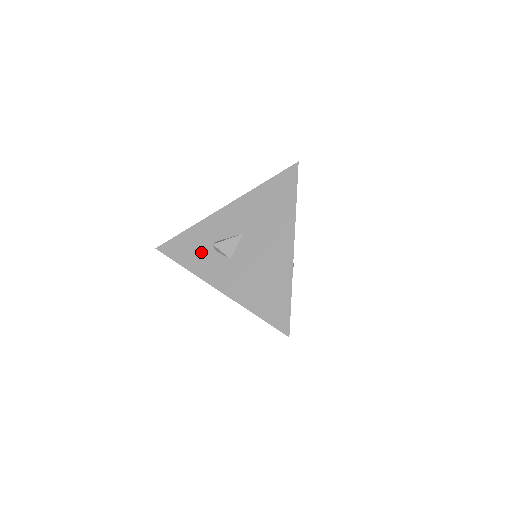
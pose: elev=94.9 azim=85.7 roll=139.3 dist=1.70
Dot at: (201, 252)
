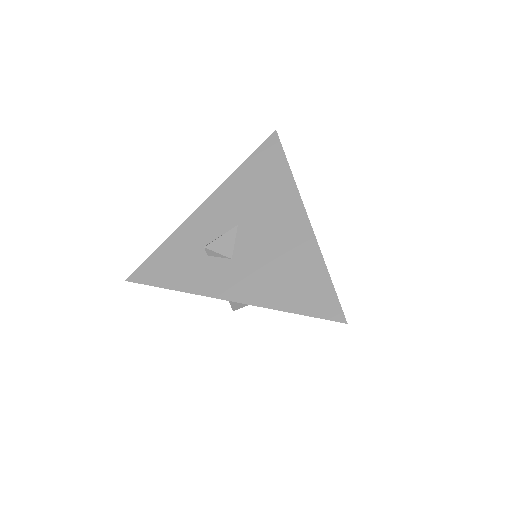
Dot at: (190, 264)
